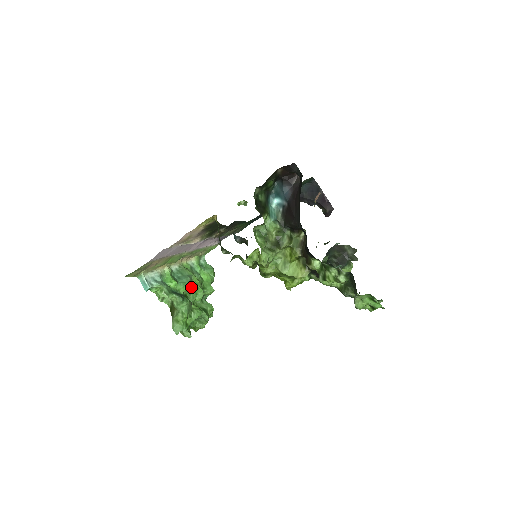
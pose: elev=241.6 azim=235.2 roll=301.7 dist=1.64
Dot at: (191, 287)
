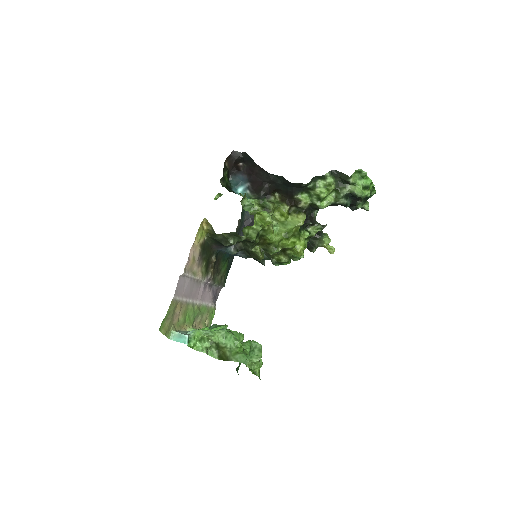
Dot at: (223, 325)
